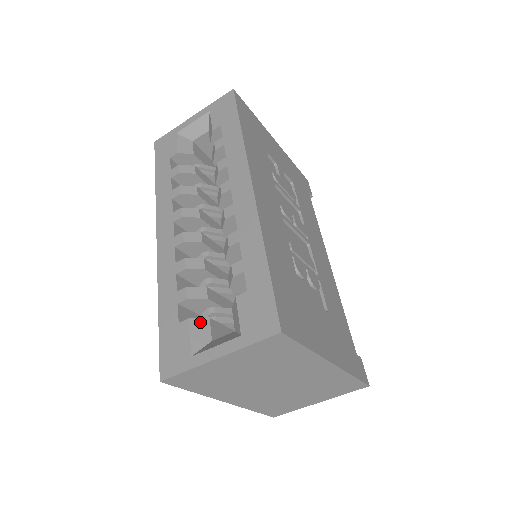
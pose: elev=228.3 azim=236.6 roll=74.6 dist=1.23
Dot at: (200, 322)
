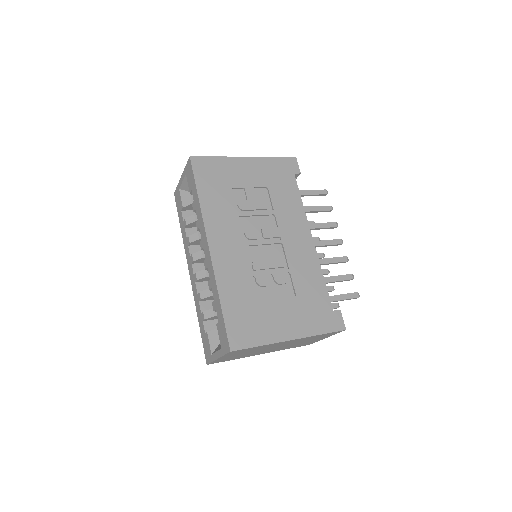
Dot at: (213, 333)
